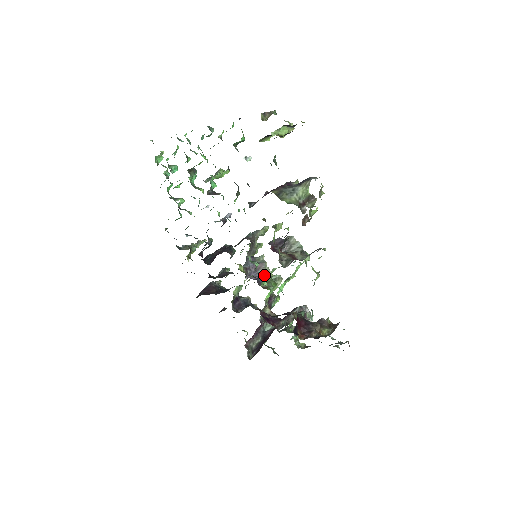
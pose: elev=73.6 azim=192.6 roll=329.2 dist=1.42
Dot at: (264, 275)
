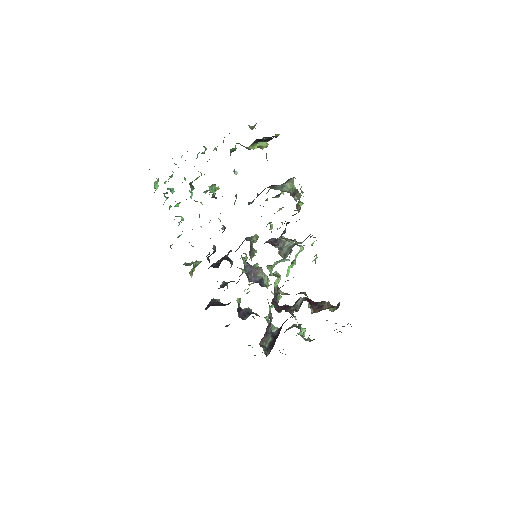
Dot at: (268, 268)
